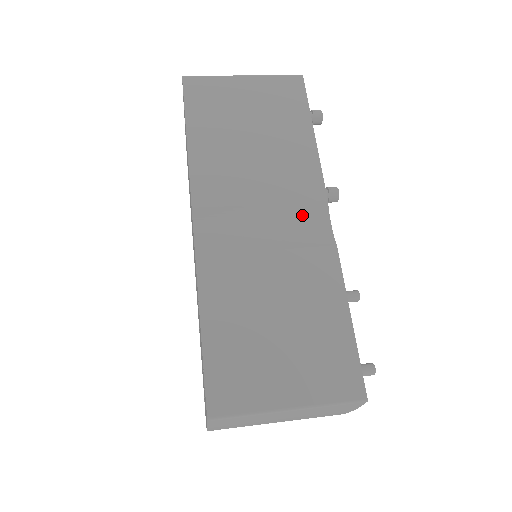
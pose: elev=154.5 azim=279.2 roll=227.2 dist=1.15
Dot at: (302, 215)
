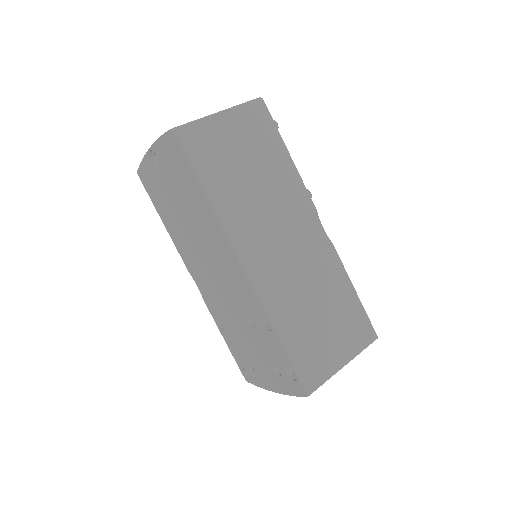
Dot at: (305, 229)
